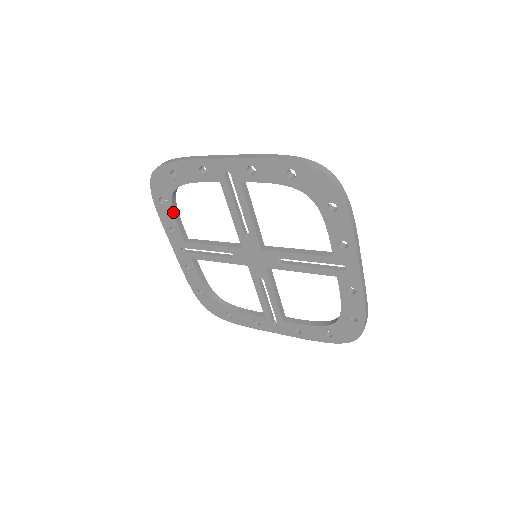
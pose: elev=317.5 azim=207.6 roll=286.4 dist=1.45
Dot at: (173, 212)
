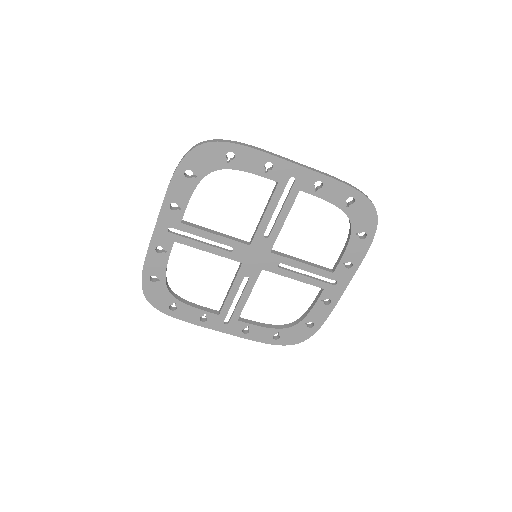
Dot at: (194, 189)
